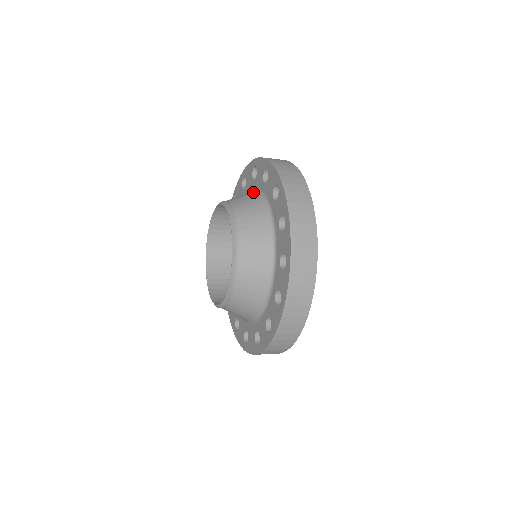
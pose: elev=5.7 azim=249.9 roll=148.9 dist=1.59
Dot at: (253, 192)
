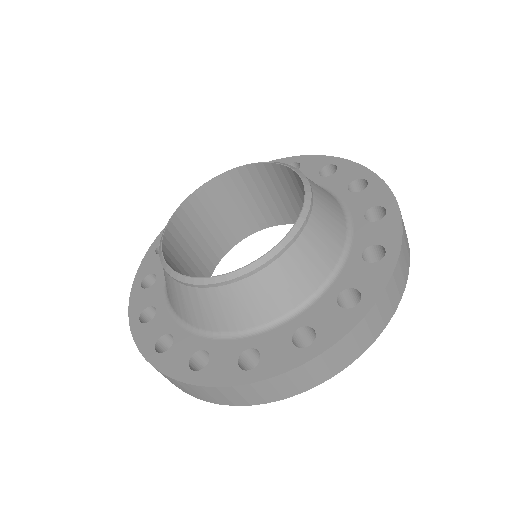
Dot at: occluded
